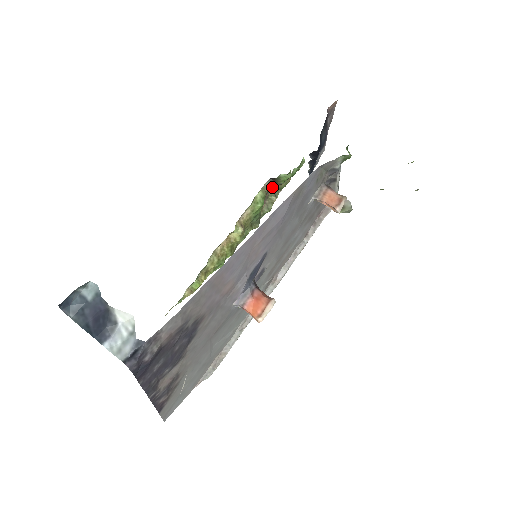
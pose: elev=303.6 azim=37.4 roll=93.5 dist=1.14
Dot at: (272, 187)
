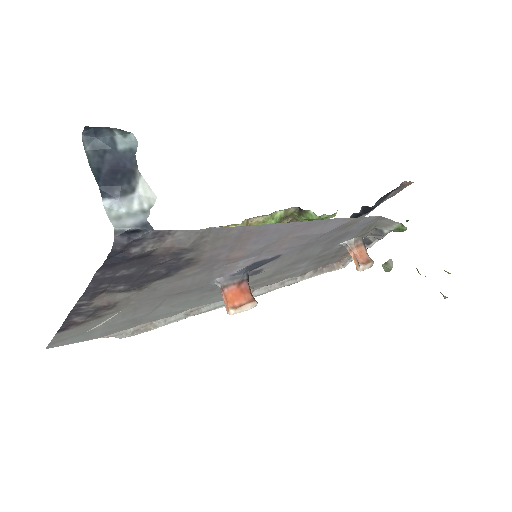
Dot at: (291, 217)
